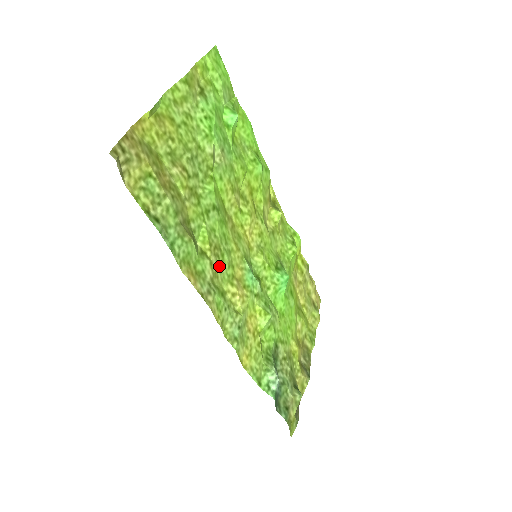
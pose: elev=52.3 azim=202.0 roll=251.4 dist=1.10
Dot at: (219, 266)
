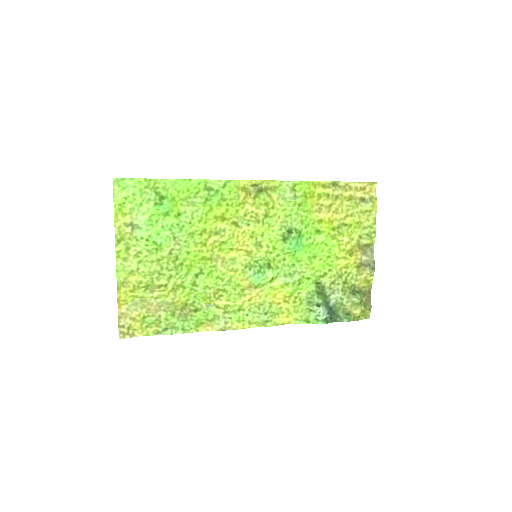
Dot at: (226, 299)
